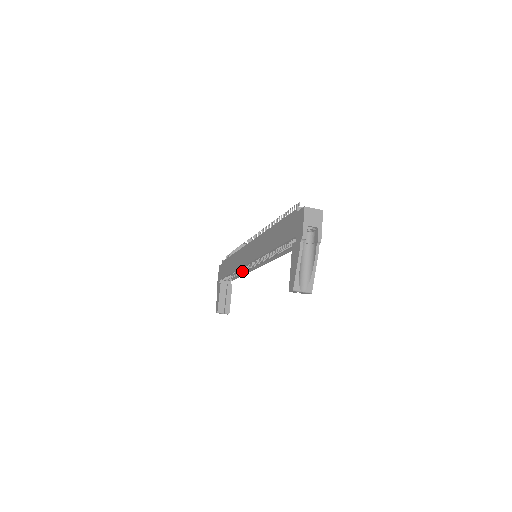
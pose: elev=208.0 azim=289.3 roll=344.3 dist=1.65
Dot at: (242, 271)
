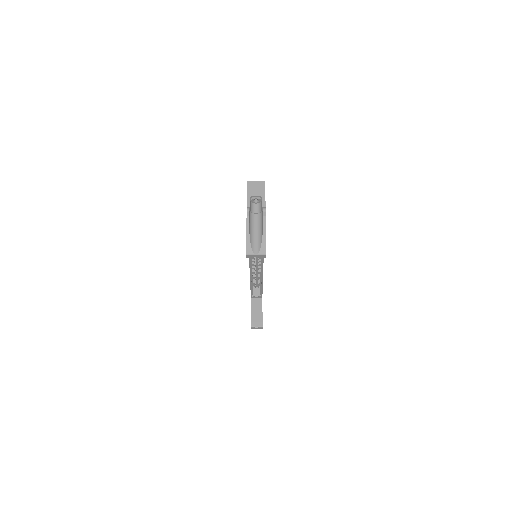
Dot at: (258, 279)
